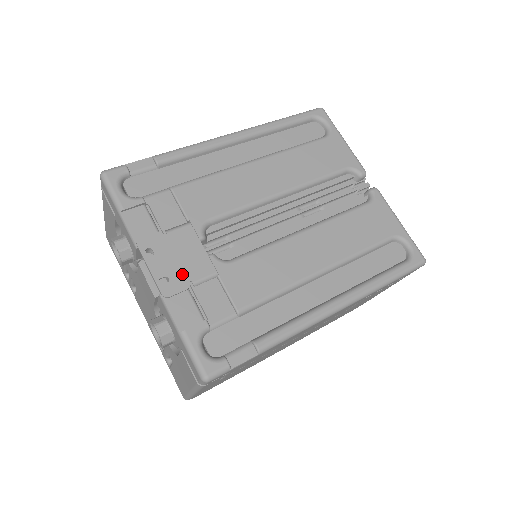
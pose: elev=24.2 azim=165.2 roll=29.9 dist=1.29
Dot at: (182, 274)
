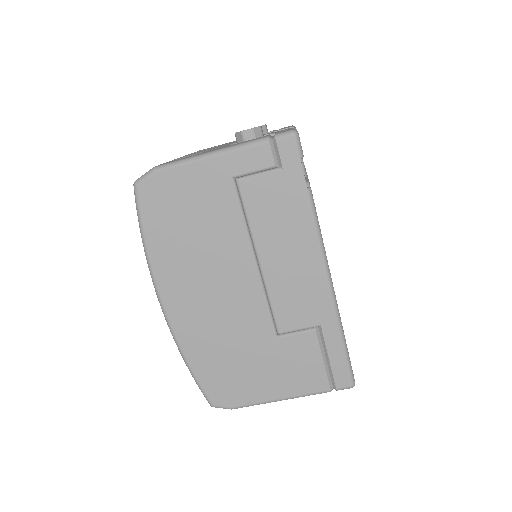
Dot at: occluded
